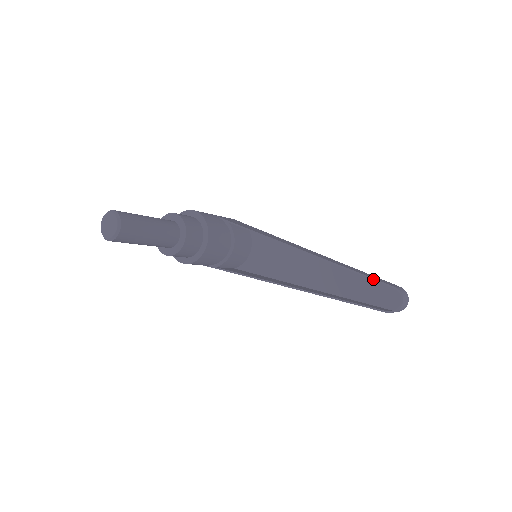
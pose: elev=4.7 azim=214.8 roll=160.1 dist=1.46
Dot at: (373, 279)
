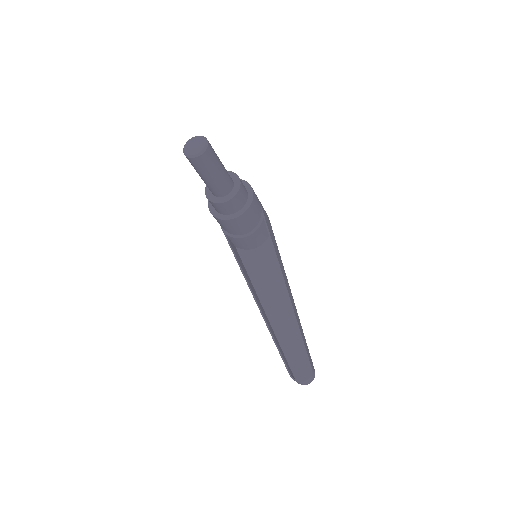
Dot at: (305, 348)
